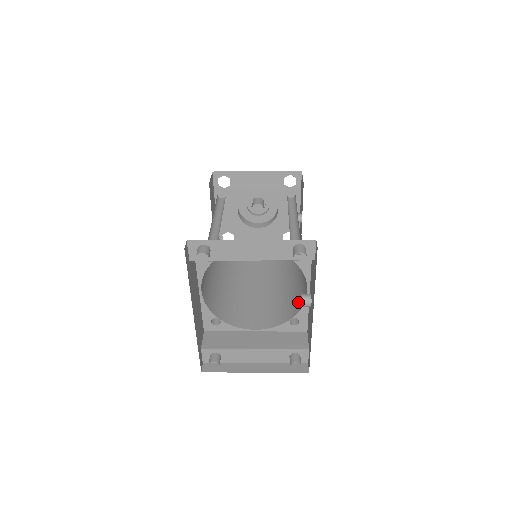
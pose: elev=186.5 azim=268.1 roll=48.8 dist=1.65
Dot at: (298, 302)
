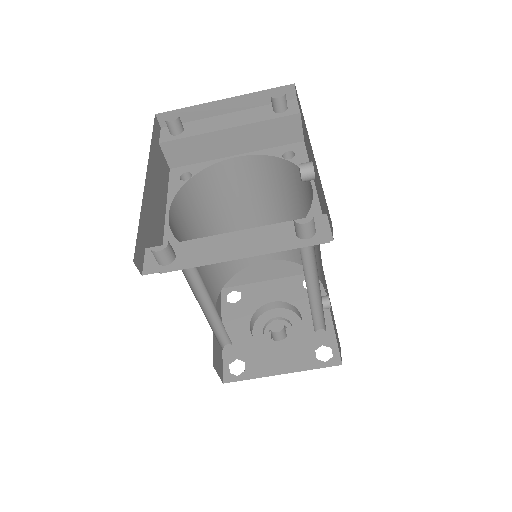
Dot at: occluded
